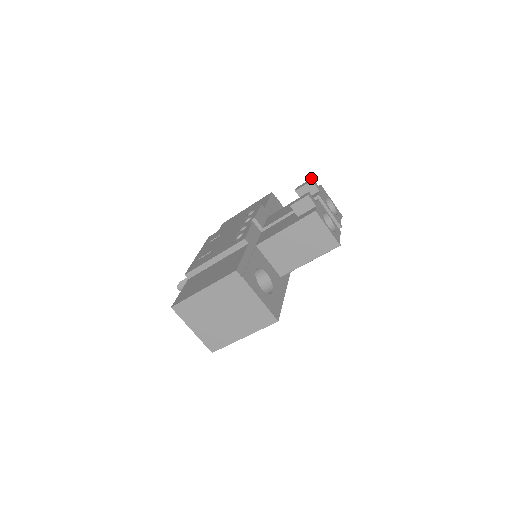
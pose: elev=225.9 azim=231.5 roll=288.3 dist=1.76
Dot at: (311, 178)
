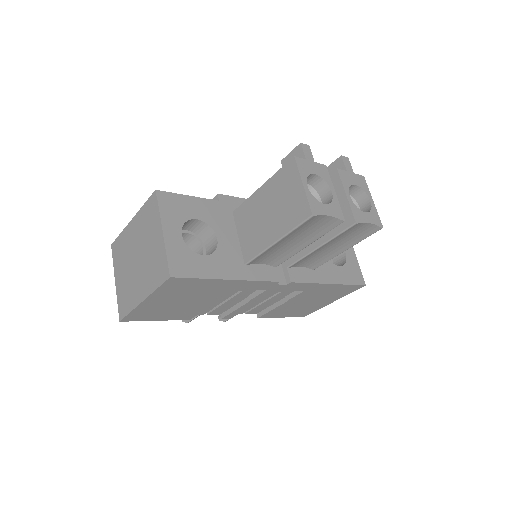
Dot at: (346, 158)
